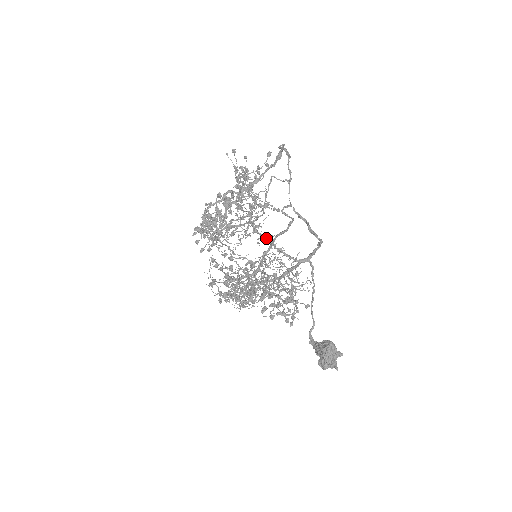
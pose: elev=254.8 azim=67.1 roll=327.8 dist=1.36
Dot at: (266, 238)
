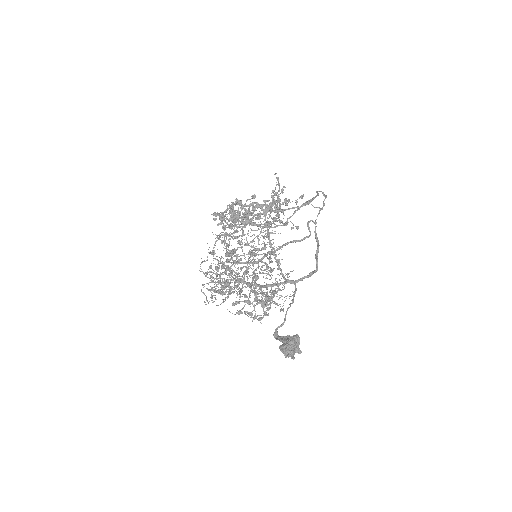
Dot at: occluded
